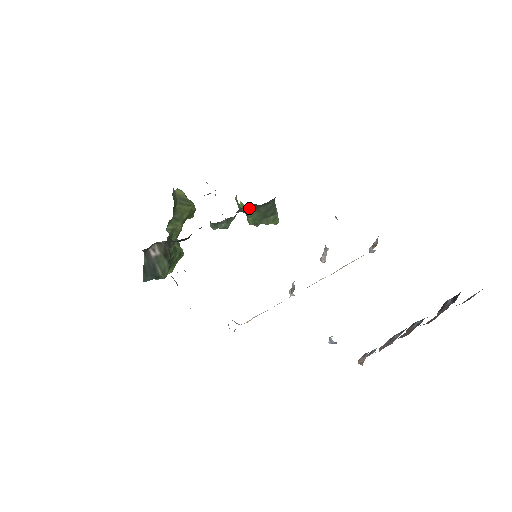
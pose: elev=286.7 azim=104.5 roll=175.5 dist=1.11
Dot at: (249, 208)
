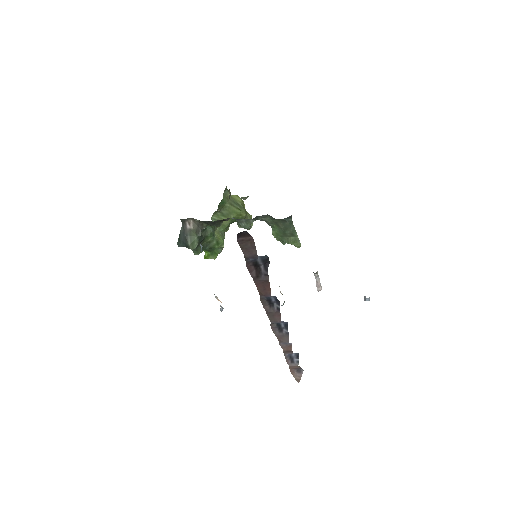
Dot at: (269, 219)
